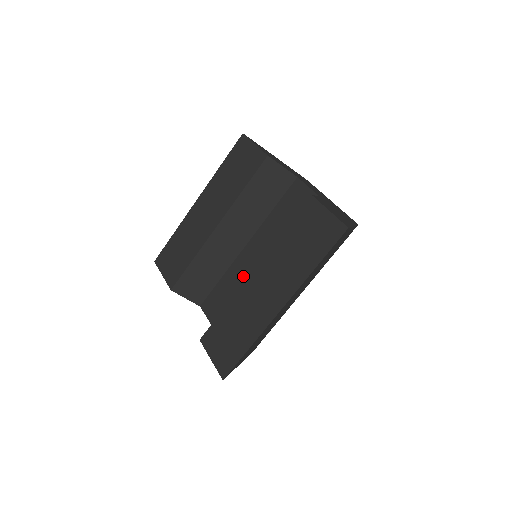
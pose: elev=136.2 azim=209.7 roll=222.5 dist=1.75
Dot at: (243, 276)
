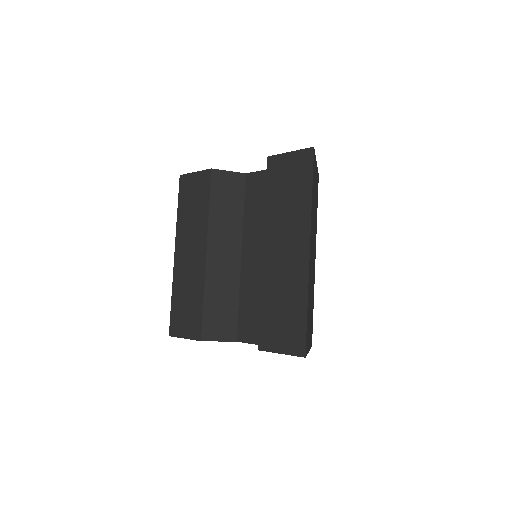
Dot at: (257, 280)
